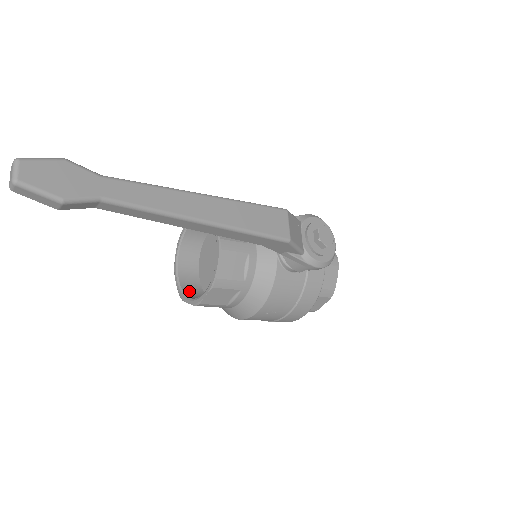
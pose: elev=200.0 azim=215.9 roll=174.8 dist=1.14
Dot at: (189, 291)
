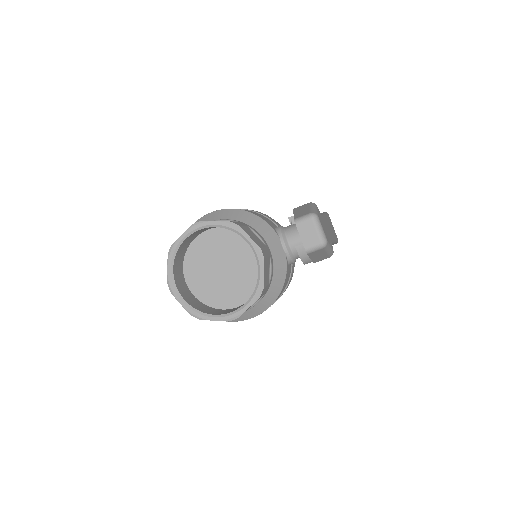
Dot at: (198, 307)
